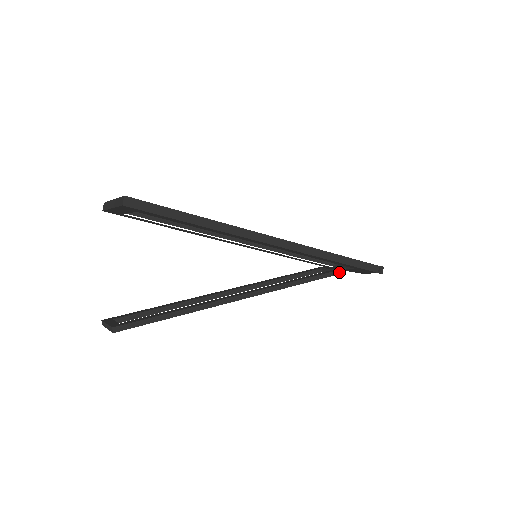
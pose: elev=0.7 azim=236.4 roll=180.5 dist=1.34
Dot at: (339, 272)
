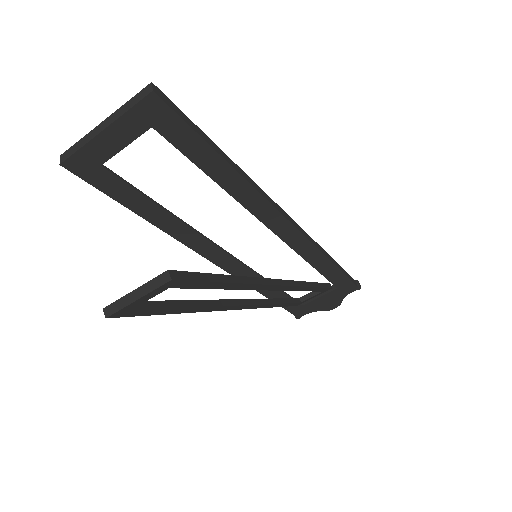
Dot at: (328, 286)
